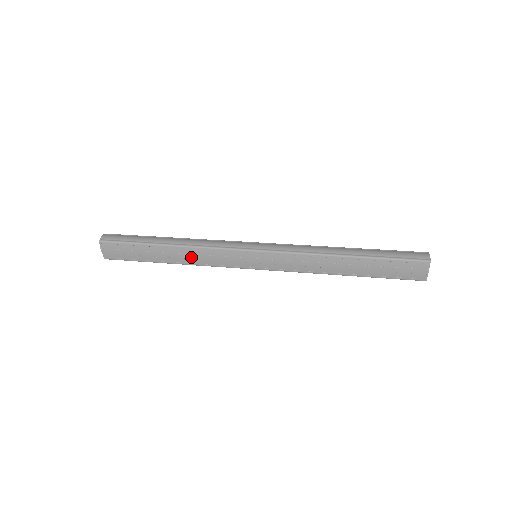
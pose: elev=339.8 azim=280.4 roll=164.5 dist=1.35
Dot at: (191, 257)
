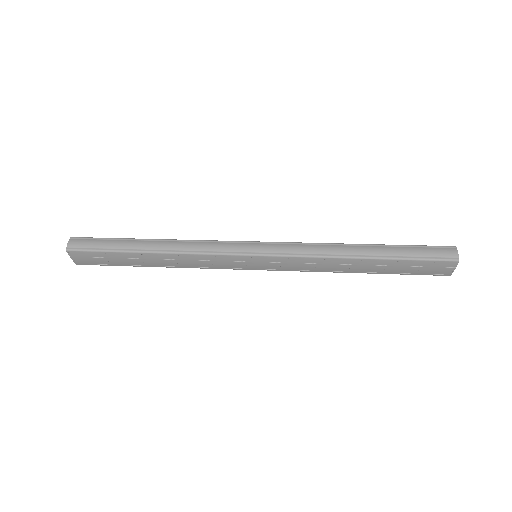
Dot at: (180, 262)
